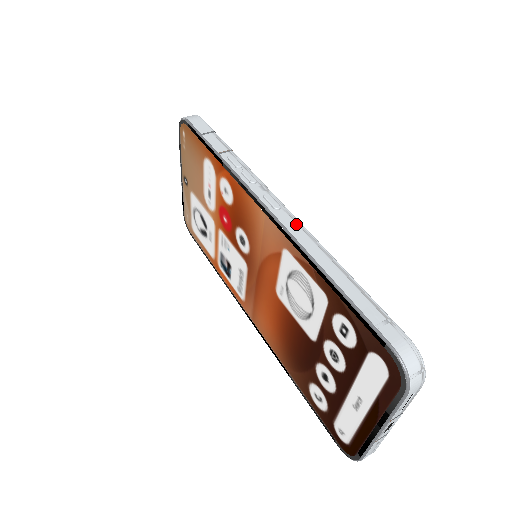
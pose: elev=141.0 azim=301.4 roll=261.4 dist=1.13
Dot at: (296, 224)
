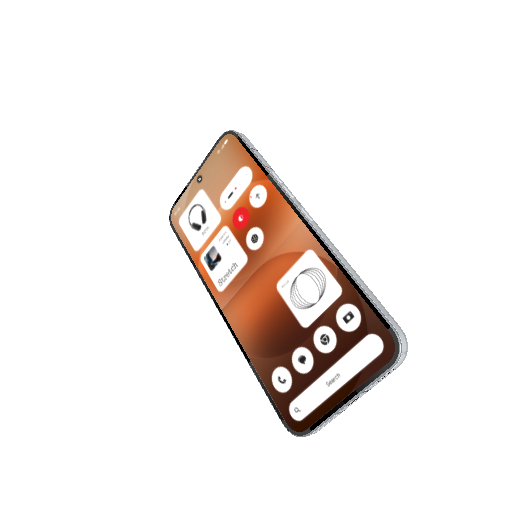
Dot at: (325, 235)
